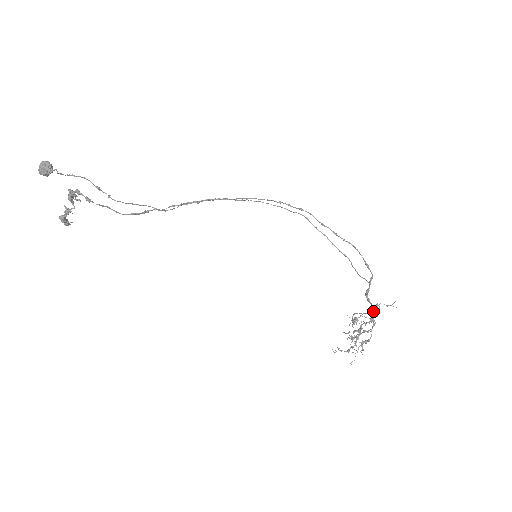
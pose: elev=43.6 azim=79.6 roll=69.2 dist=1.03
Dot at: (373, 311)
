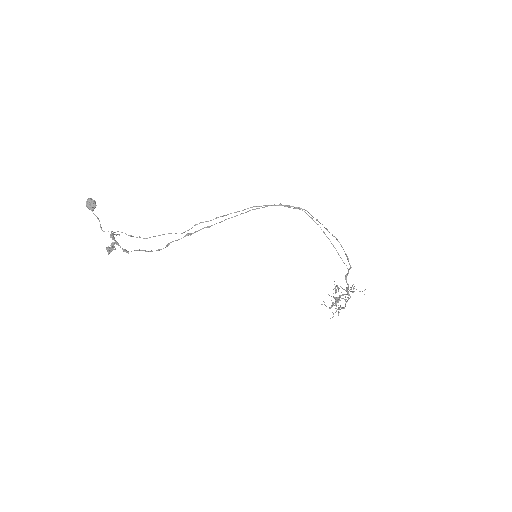
Dot at: occluded
